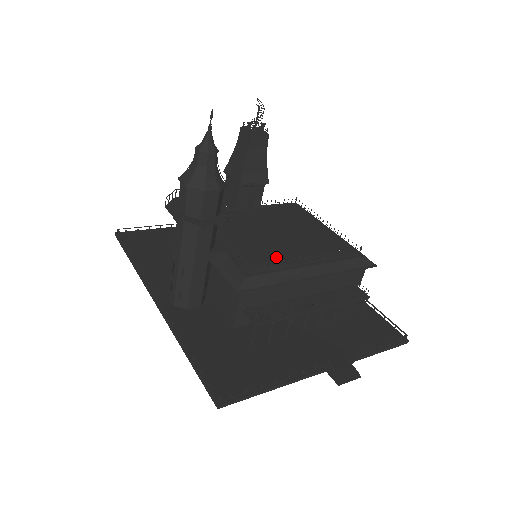
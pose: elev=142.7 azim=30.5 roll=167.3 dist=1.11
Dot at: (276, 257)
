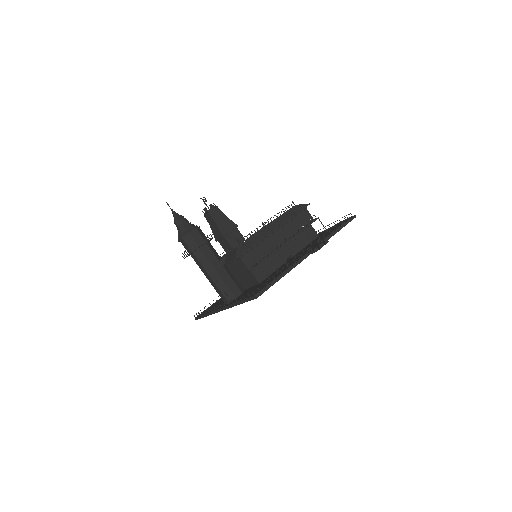
Dot at: occluded
